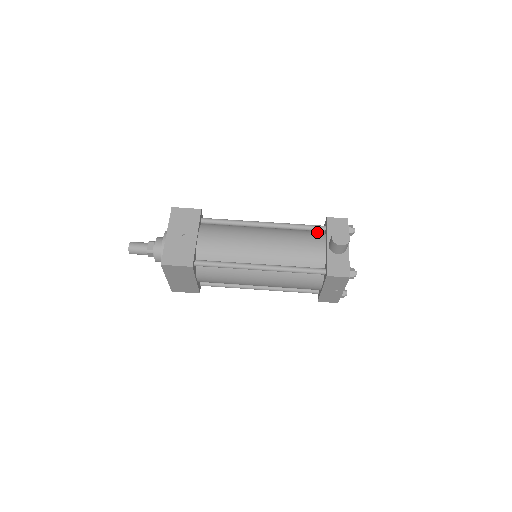
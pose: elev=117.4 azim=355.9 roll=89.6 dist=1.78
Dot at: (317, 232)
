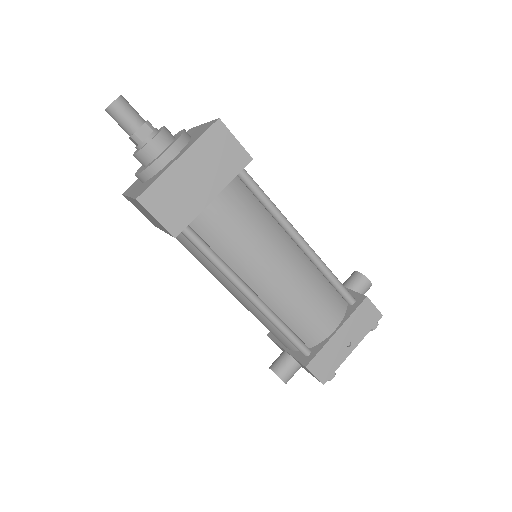
Dot at: occluded
